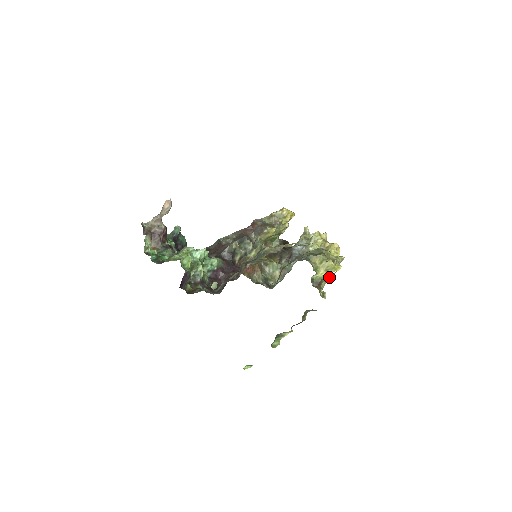
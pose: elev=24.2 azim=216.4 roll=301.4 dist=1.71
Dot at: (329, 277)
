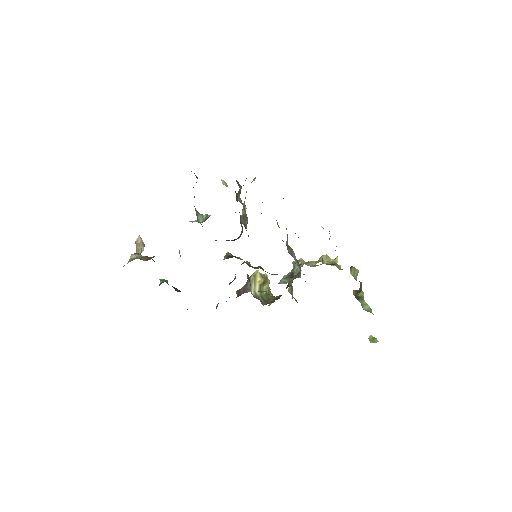
Dot at: occluded
